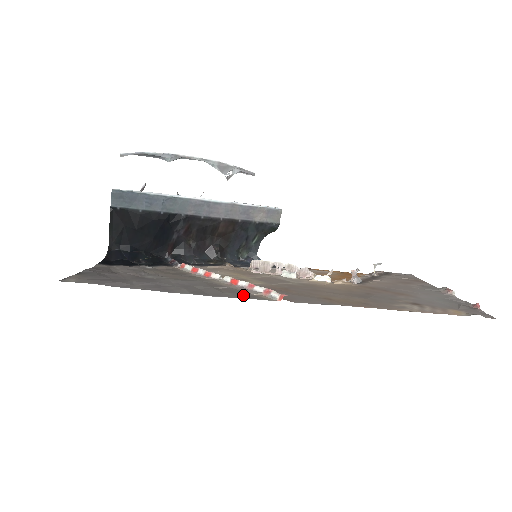
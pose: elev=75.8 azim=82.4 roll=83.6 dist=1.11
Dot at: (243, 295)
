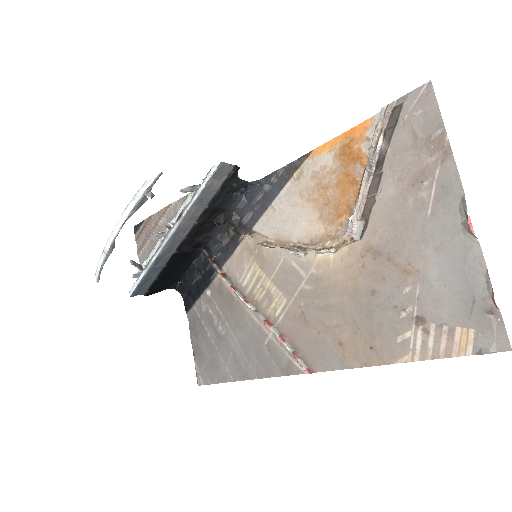
Dot at: (283, 365)
